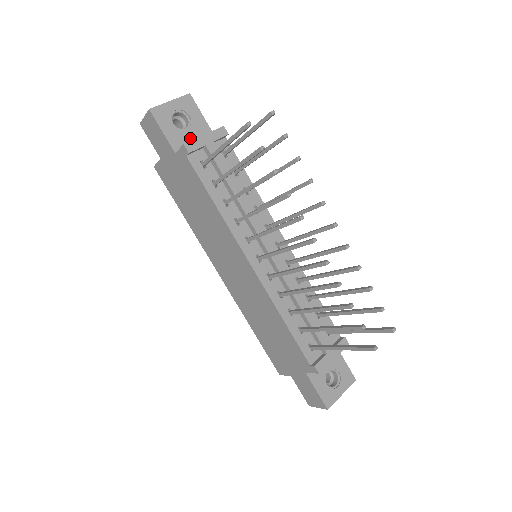
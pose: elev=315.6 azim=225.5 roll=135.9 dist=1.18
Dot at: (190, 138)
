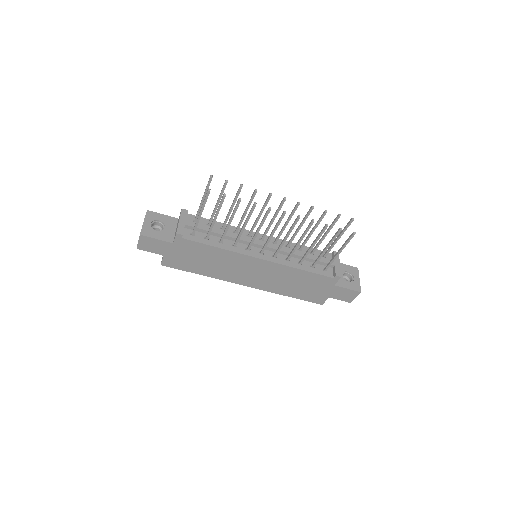
Dot at: (171, 230)
